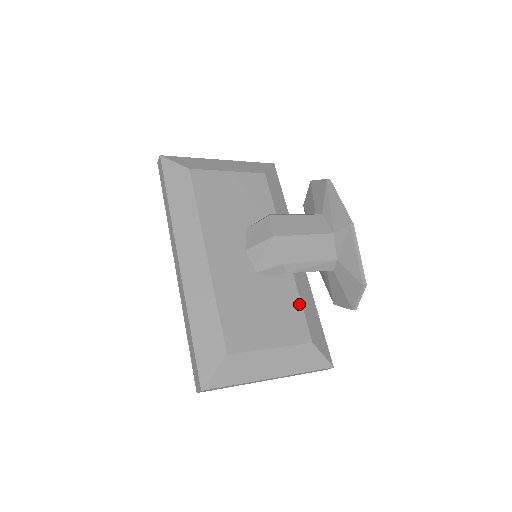
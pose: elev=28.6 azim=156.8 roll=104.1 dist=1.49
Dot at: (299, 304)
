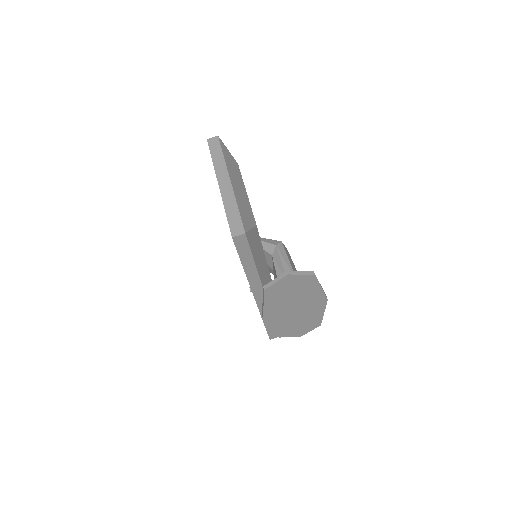
Dot at: occluded
